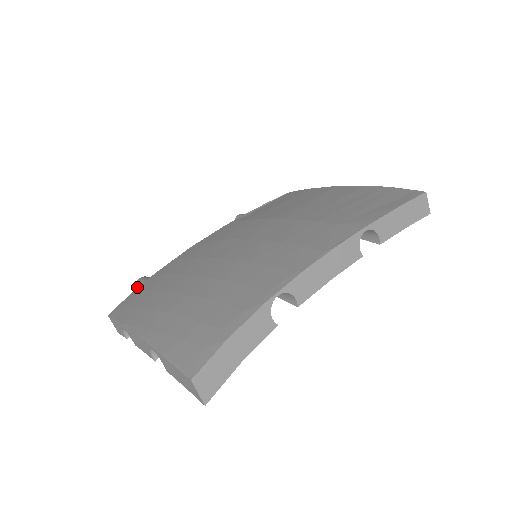
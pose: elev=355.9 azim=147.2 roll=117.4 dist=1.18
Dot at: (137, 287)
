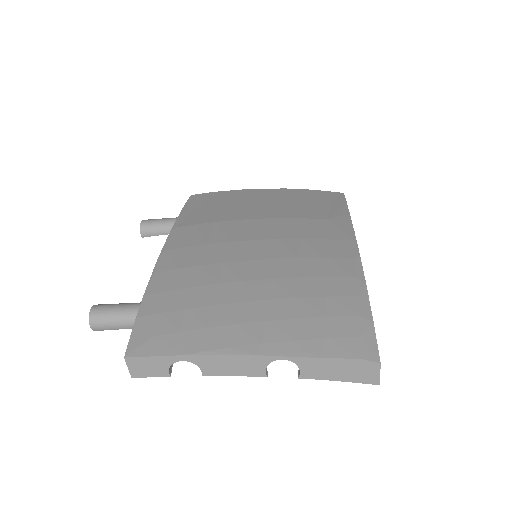
Dot at: (99, 319)
